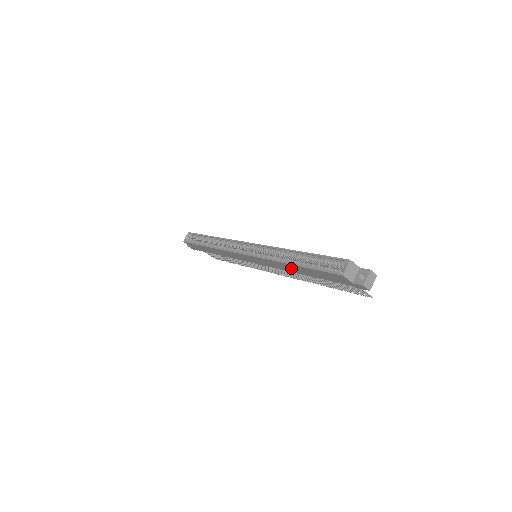
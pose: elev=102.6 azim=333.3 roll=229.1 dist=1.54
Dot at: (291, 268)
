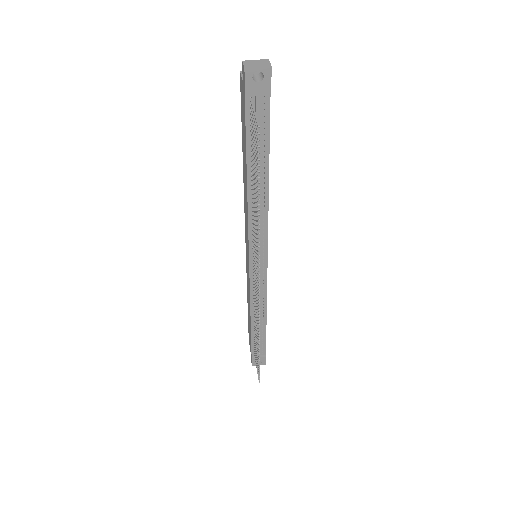
Dot at: (245, 185)
